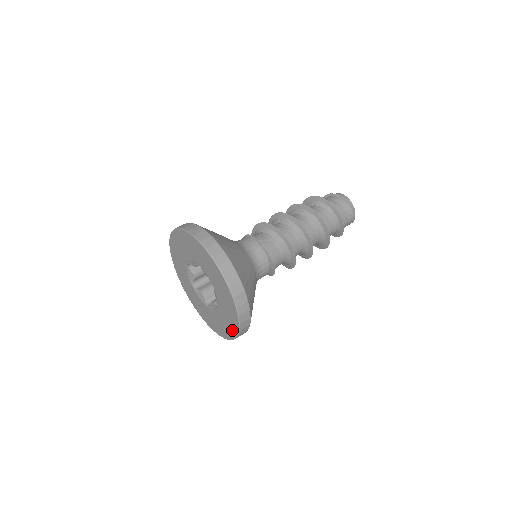
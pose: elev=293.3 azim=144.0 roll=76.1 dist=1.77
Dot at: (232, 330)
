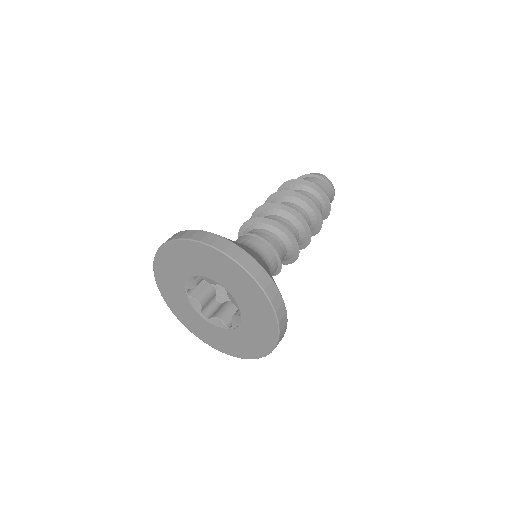
Dot at: (242, 353)
